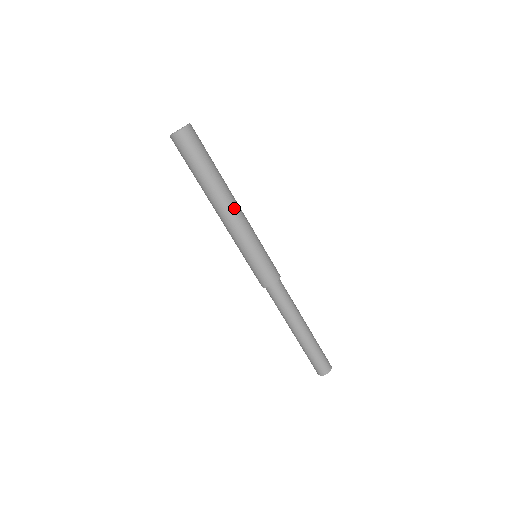
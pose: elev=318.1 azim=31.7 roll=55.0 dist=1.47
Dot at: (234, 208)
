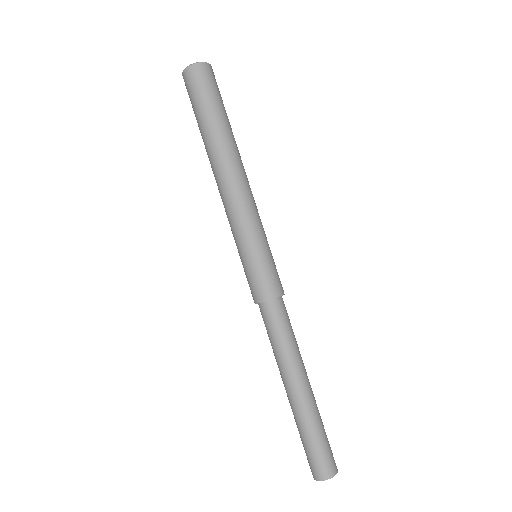
Dot at: (234, 177)
